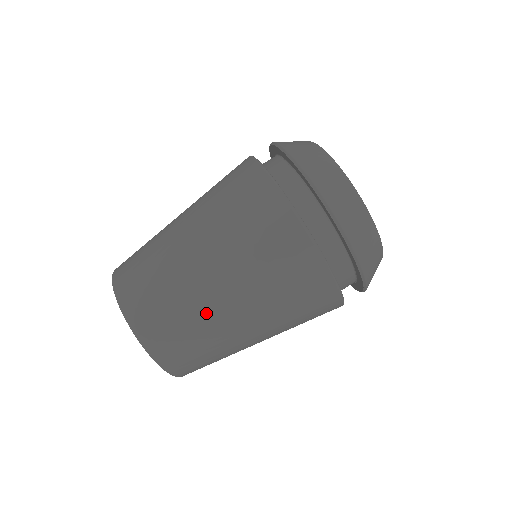
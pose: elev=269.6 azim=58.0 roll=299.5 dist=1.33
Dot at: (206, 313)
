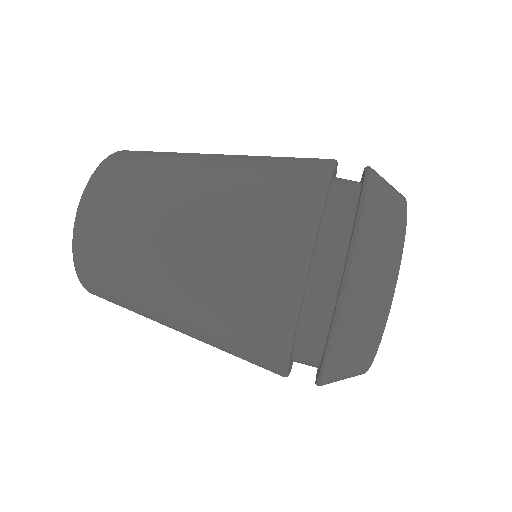
Dot at: (154, 225)
